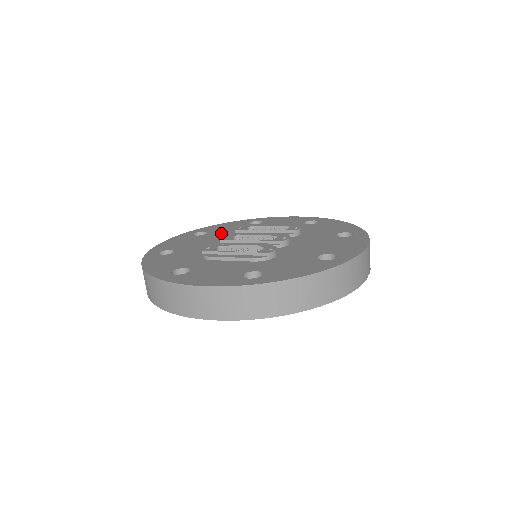
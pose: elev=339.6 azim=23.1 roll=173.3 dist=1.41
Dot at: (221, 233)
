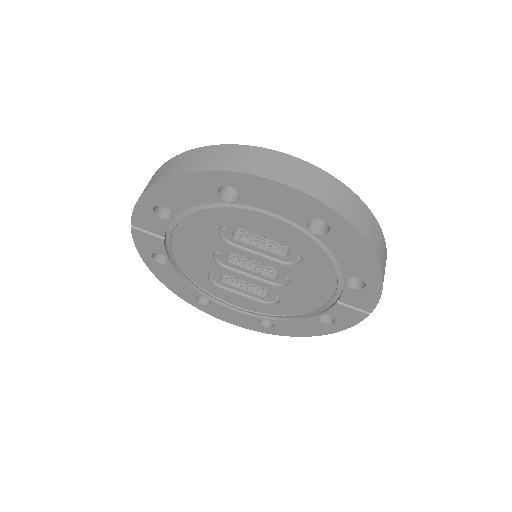
Dot at: occluded
